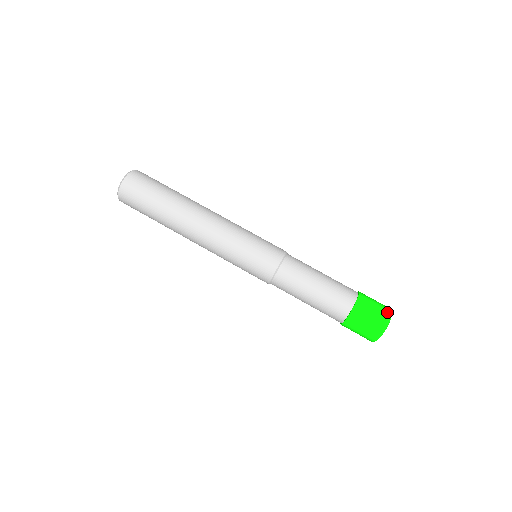
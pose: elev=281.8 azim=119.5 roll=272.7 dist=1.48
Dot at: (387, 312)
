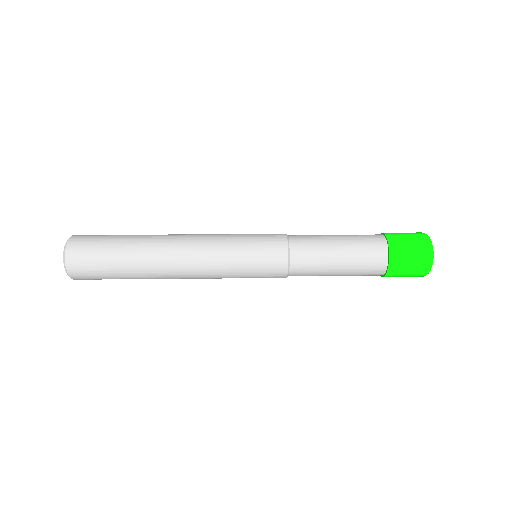
Dot at: (422, 234)
